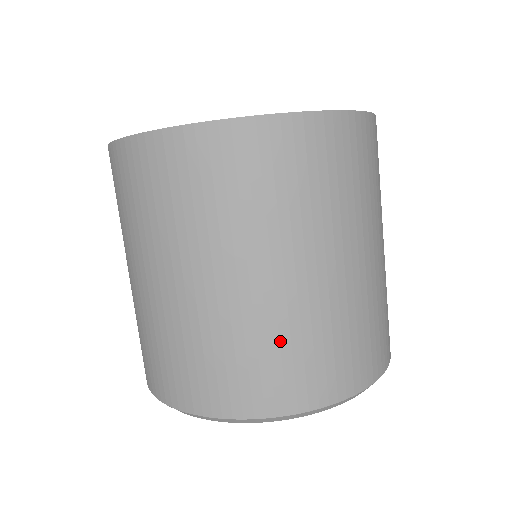
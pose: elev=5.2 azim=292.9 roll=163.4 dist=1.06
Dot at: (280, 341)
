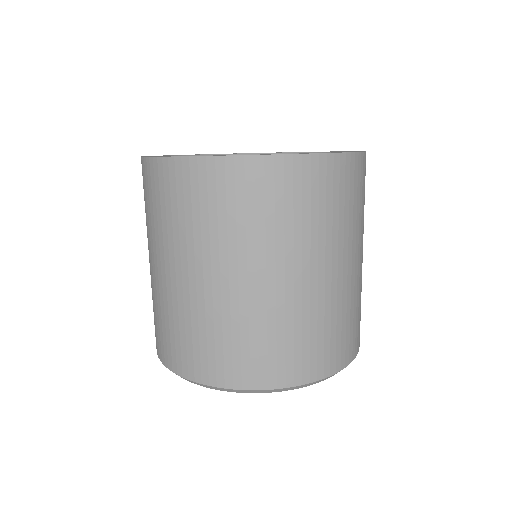
Dot at: (325, 323)
